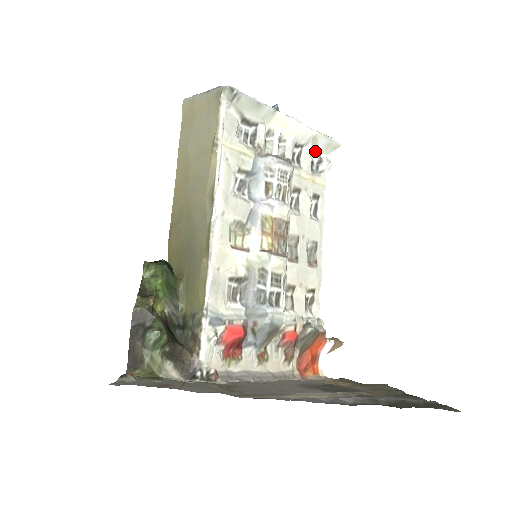
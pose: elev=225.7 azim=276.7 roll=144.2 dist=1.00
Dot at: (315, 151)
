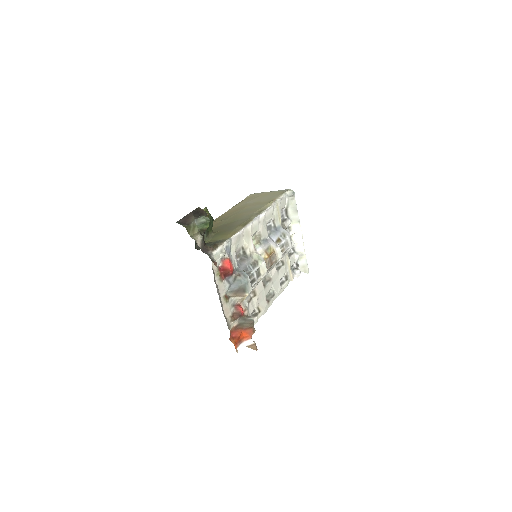
Dot at: (297, 262)
